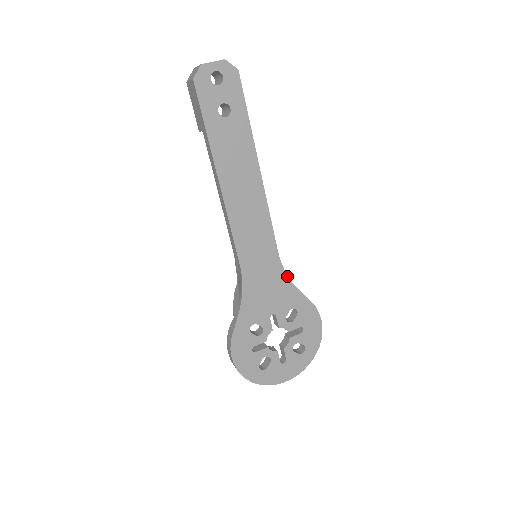
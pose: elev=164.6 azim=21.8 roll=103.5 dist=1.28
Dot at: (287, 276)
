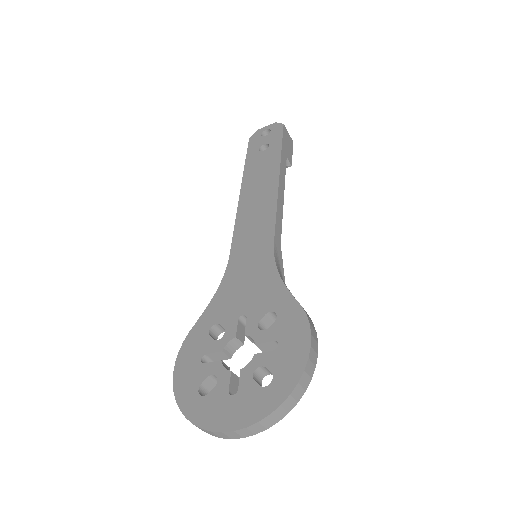
Dot at: (277, 270)
